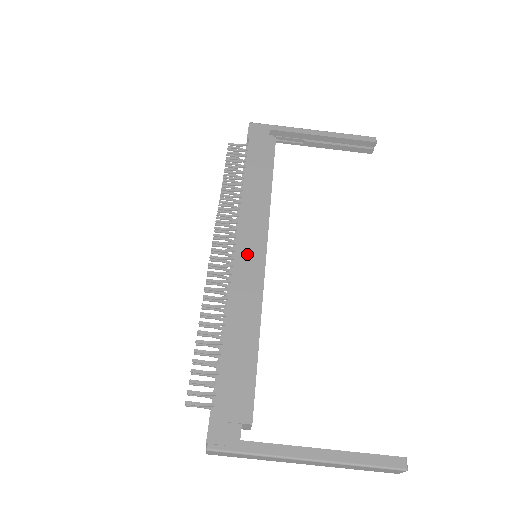
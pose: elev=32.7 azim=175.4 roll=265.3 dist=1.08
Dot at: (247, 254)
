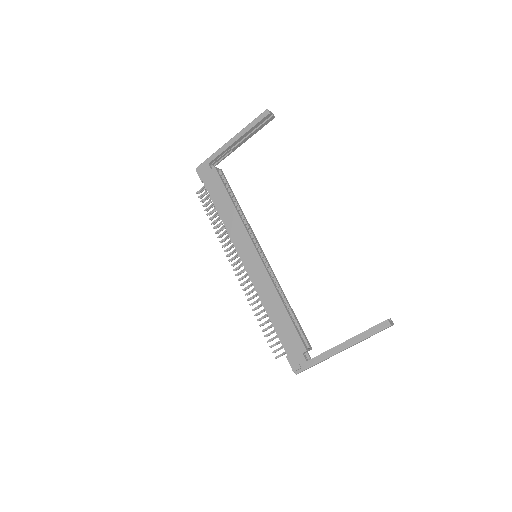
Dot at: (250, 262)
